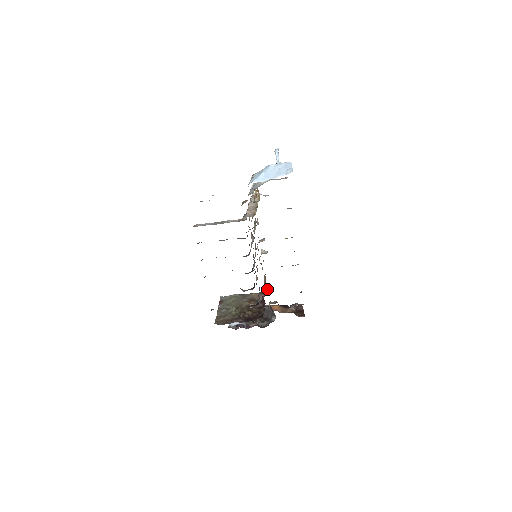
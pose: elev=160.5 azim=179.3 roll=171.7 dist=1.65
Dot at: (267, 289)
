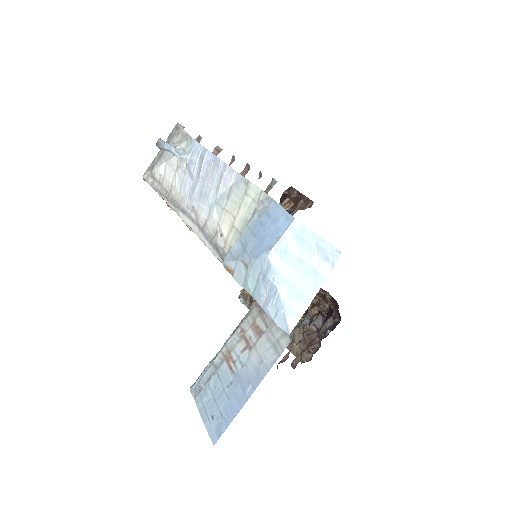
Dot at: occluded
